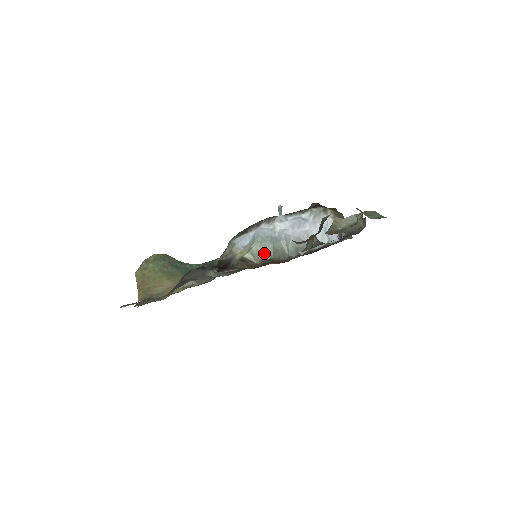
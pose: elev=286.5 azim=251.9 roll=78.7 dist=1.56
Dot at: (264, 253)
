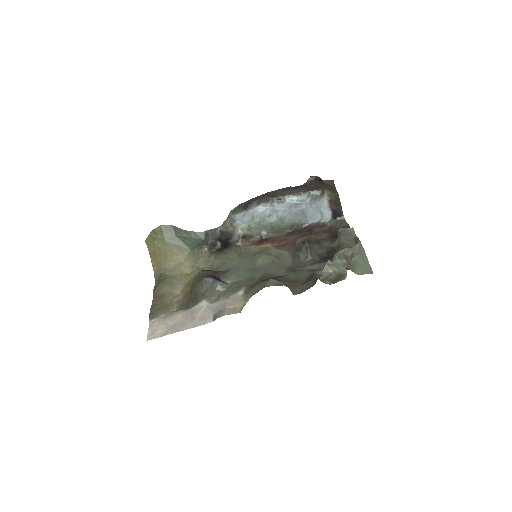
Dot at: (262, 229)
